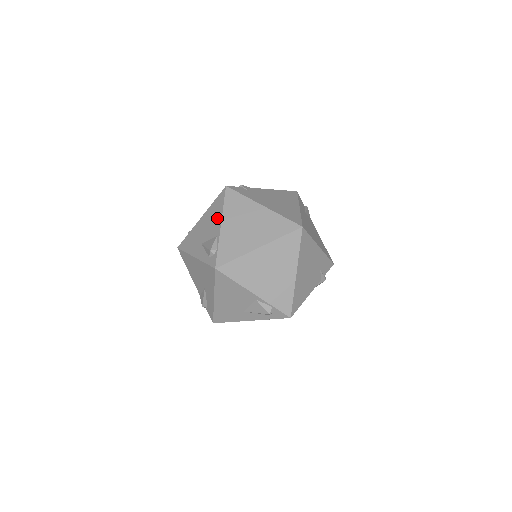
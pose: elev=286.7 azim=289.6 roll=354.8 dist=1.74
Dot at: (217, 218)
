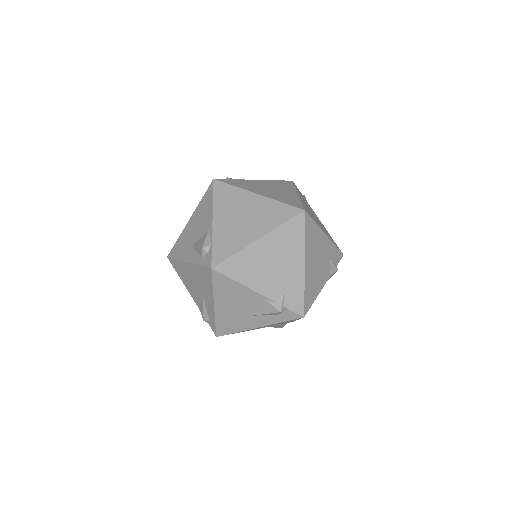
Dot at: occluded
